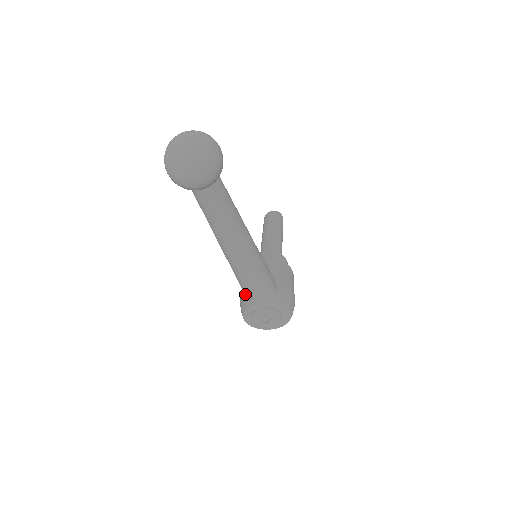
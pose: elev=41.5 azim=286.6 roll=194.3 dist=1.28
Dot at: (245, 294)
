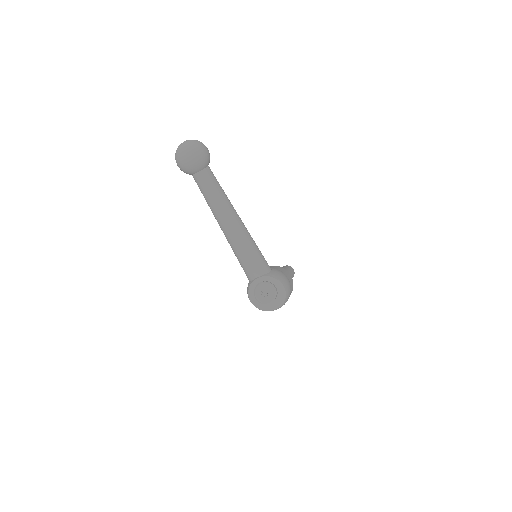
Dot at: (246, 274)
